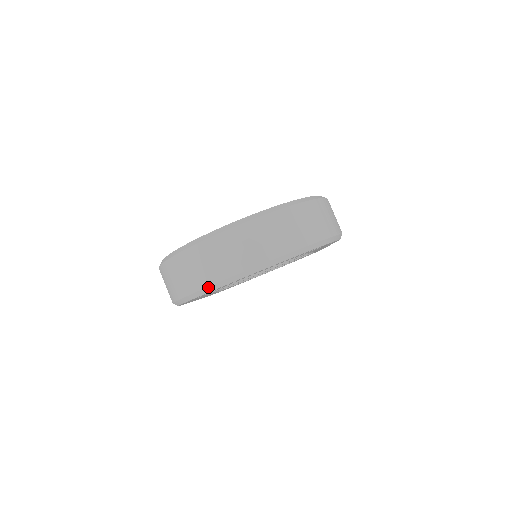
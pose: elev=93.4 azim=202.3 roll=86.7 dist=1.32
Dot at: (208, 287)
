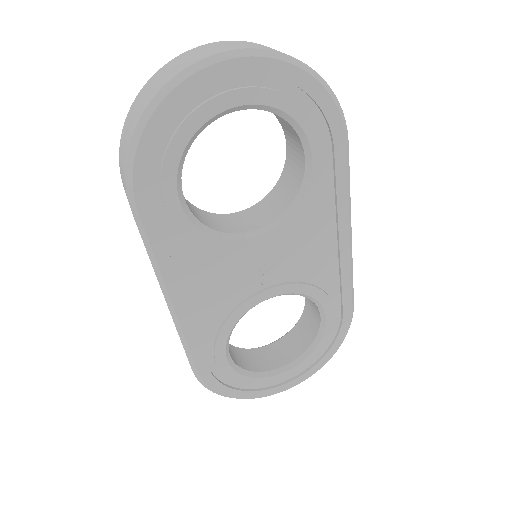
Dot at: (167, 84)
